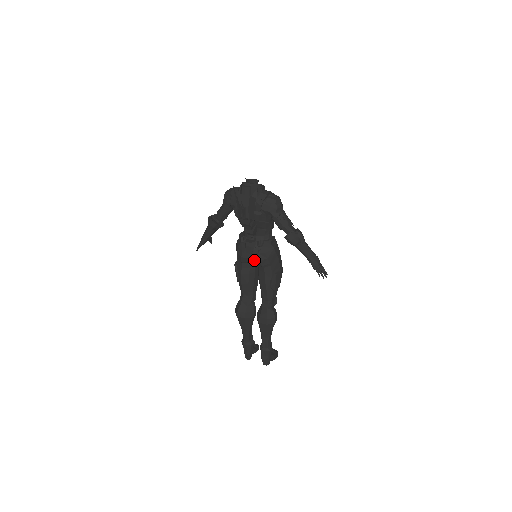
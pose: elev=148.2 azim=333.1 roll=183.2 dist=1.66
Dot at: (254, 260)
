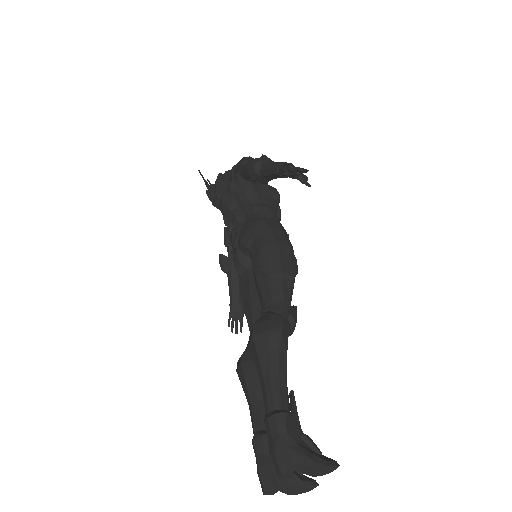
Dot at: (239, 248)
